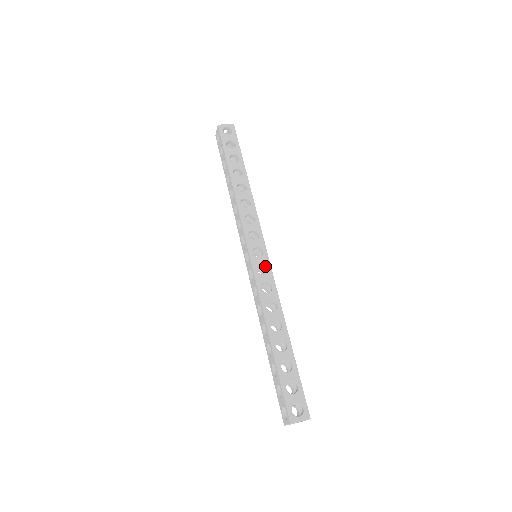
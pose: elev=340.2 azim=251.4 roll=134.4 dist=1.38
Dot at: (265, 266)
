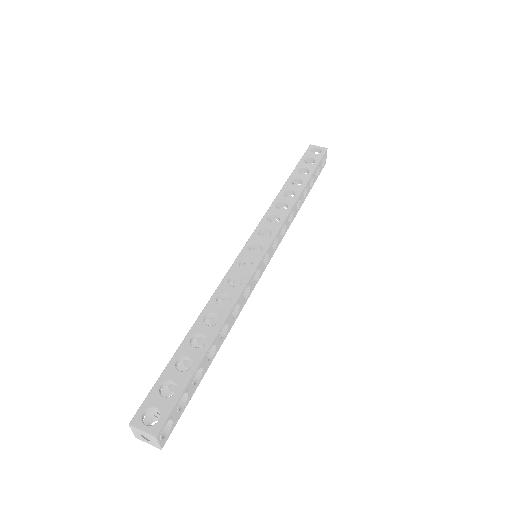
Dot at: (252, 263)
